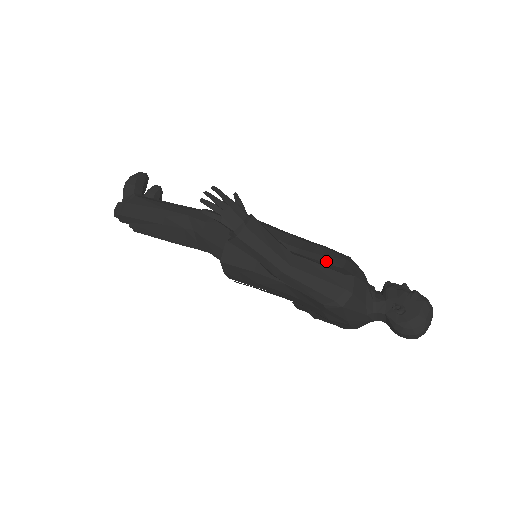
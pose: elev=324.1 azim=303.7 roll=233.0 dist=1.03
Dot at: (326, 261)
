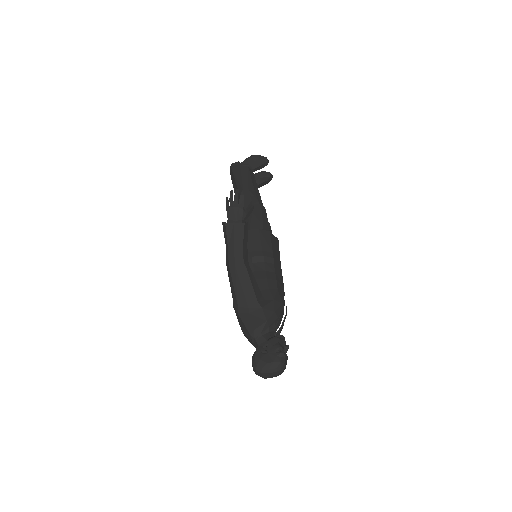
Dot at: (265, 289)
